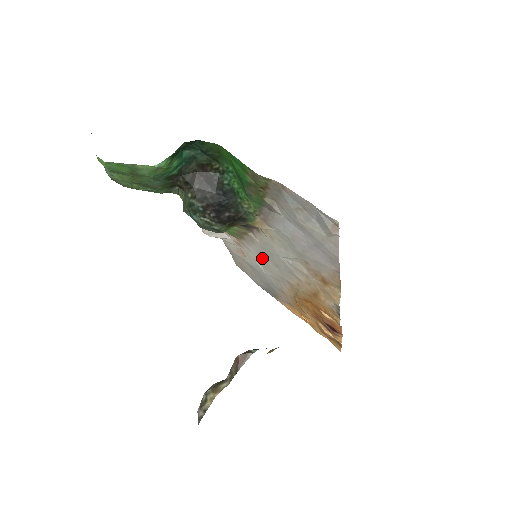
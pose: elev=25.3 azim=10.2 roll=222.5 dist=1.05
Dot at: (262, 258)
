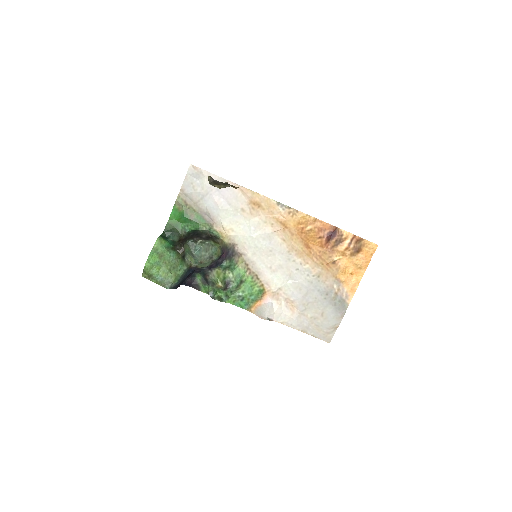
Dot at: (273, 267)
